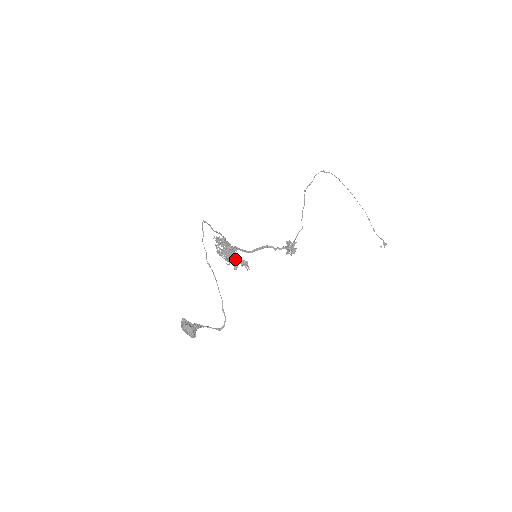
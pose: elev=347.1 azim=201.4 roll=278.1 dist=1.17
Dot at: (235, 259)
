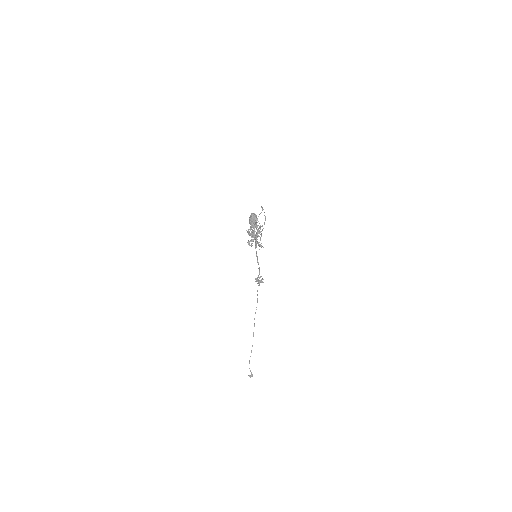
Dot at: occluded
